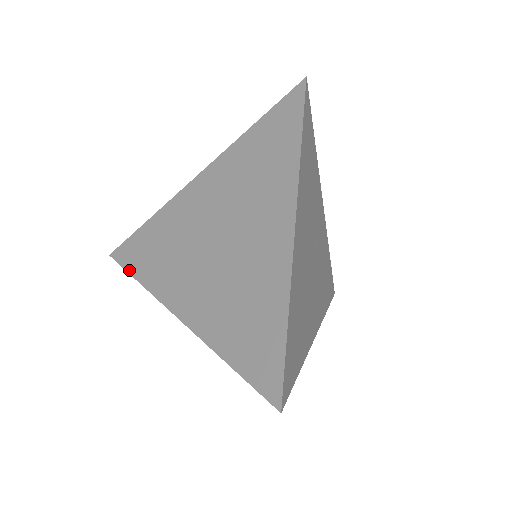
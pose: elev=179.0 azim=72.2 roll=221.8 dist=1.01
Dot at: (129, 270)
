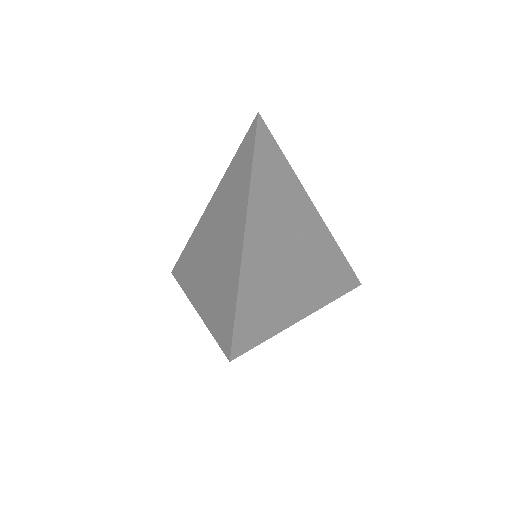
Dot at: (178, 280)
